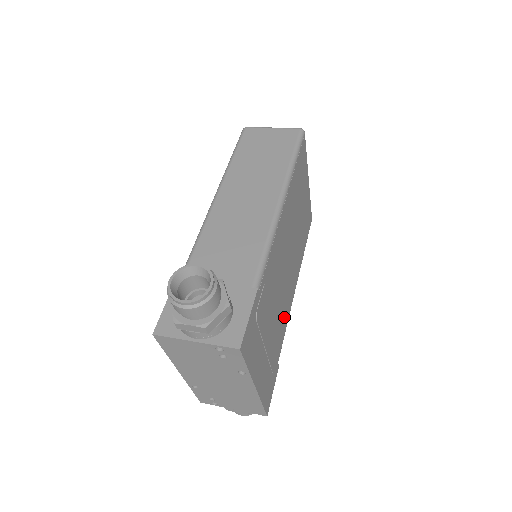
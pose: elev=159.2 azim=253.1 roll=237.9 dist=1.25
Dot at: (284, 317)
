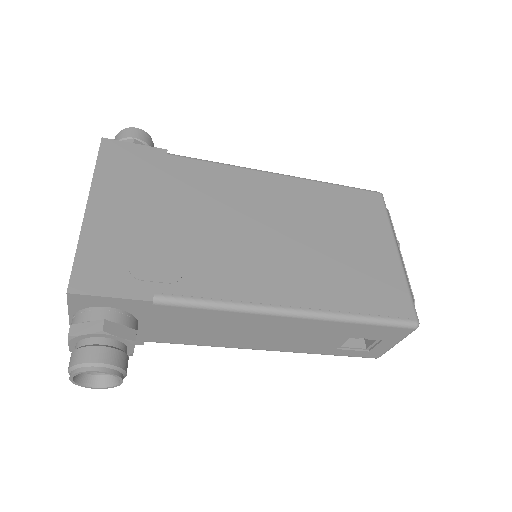
Dot at: (217, 274)
